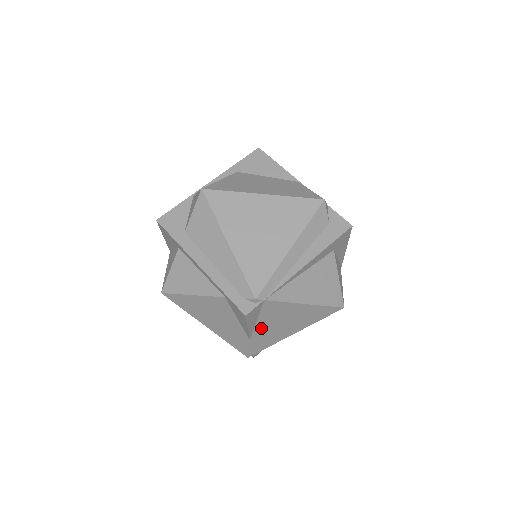
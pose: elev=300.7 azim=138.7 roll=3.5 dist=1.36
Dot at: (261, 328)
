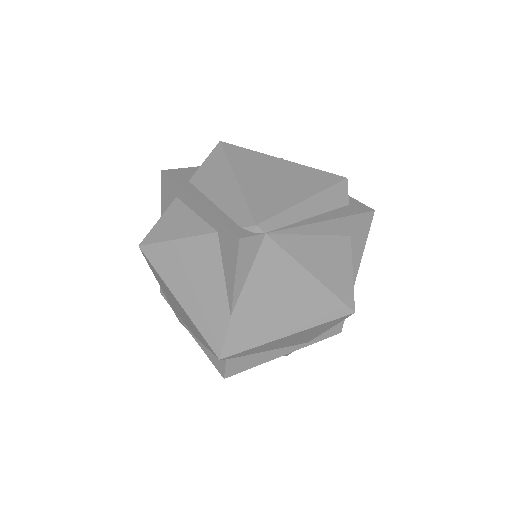
Dot at: (250, 296)
